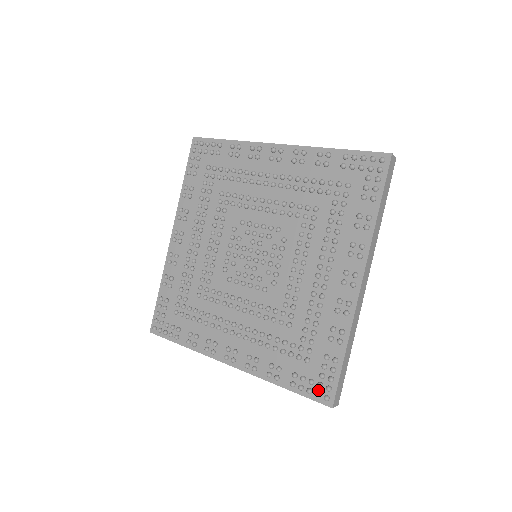
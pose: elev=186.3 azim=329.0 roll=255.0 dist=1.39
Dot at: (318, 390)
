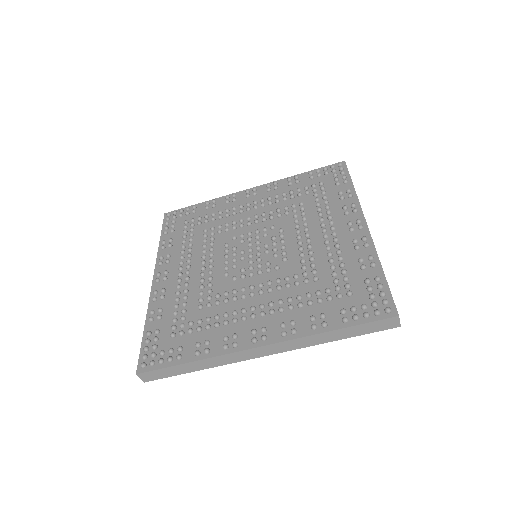
Dot at: (375, 310)
